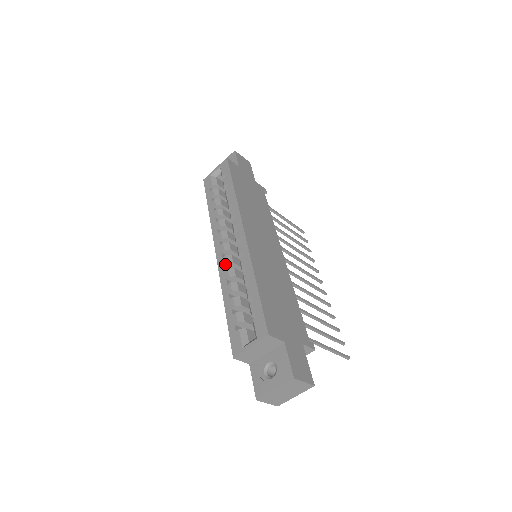
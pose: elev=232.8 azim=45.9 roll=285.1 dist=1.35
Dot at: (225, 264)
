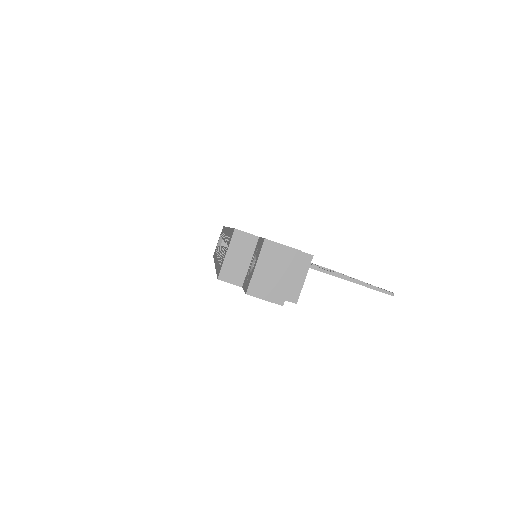
Dot at: (218, 257)
